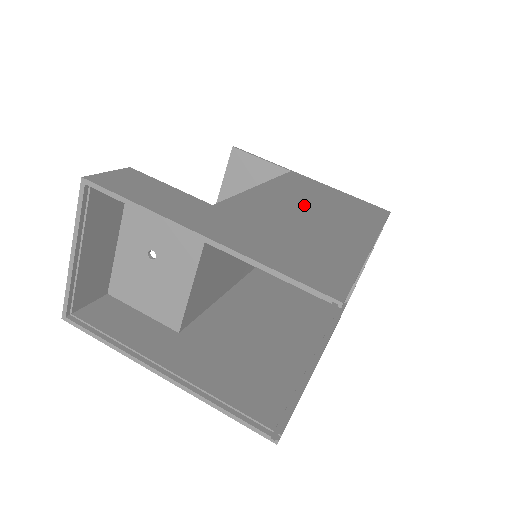
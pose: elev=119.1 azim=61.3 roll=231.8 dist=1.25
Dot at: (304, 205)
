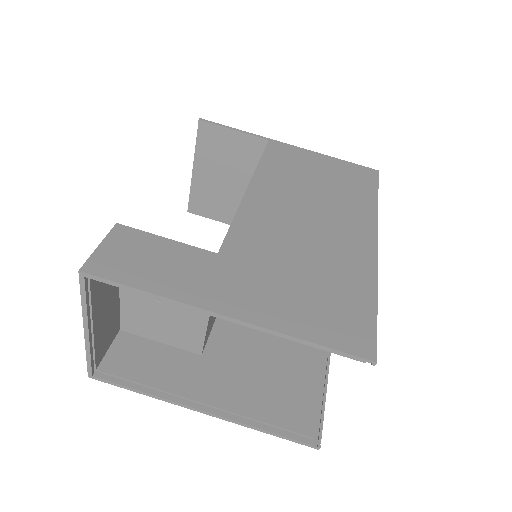
Dot at: (299, 204)
